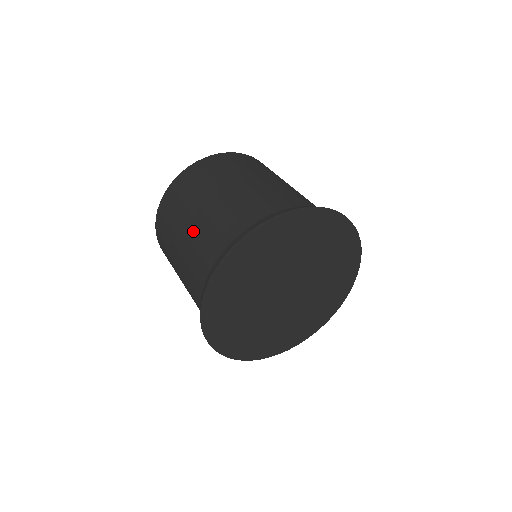
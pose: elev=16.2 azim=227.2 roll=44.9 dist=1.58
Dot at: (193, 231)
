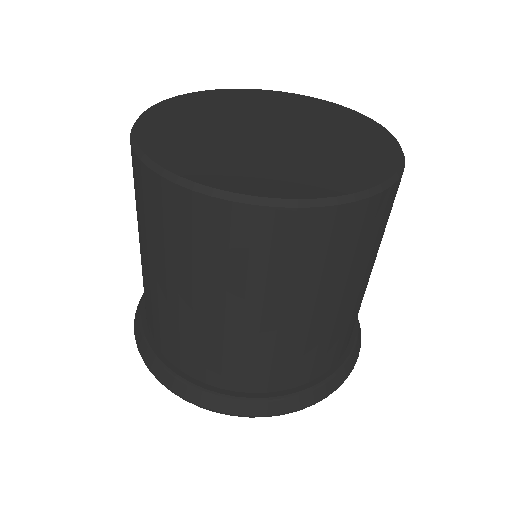
Dot at: (167, 301)
